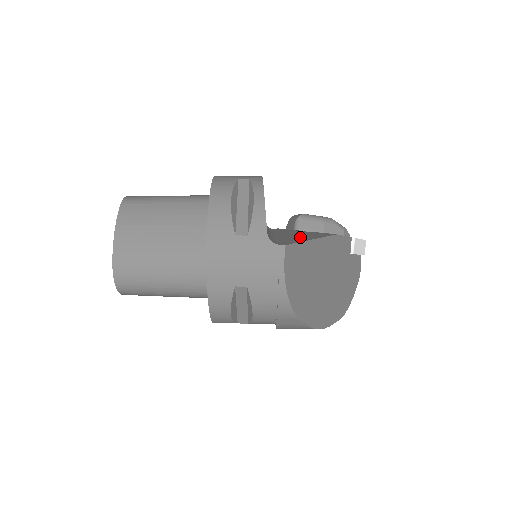
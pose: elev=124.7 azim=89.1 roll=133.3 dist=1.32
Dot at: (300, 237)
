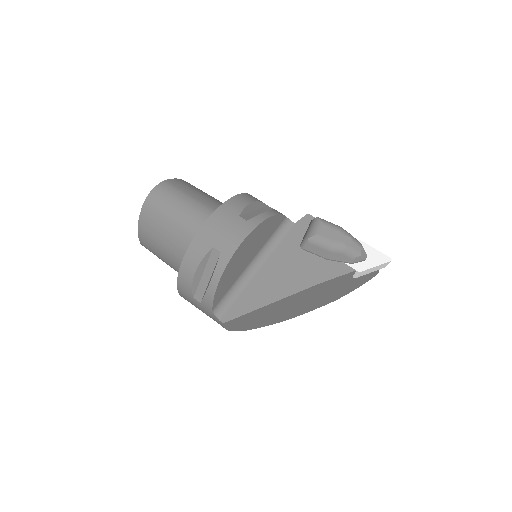
Dot at: (269, 288)
